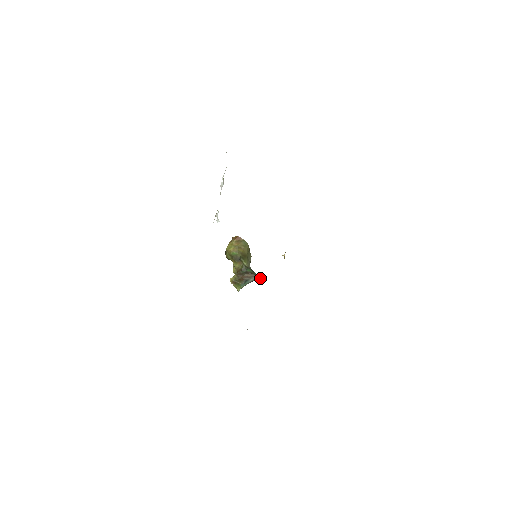
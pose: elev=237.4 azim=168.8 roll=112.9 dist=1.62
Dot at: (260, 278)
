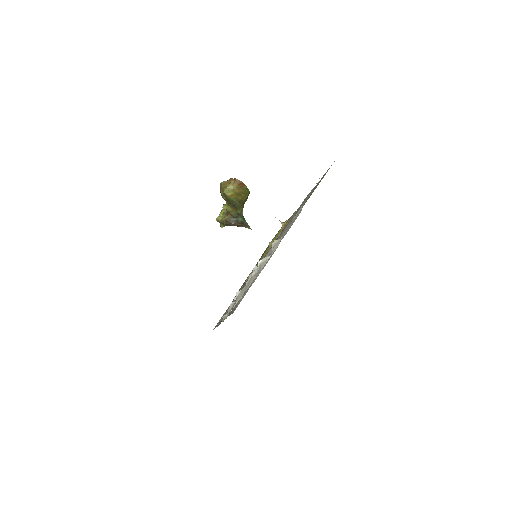
Dot at: (248, 228)
